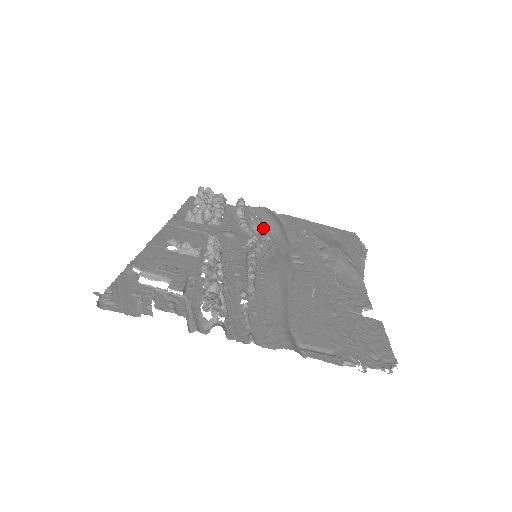
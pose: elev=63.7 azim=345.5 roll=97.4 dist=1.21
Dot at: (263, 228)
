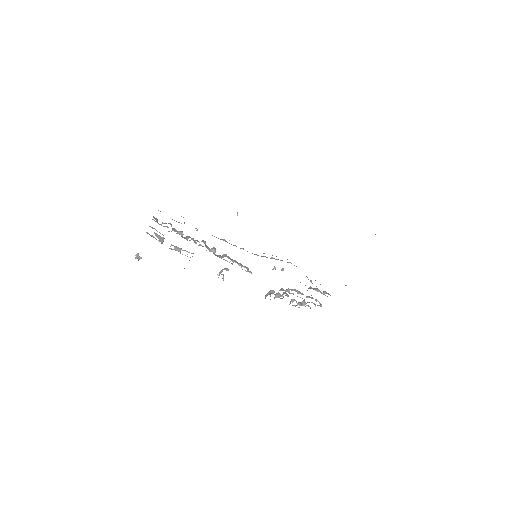
Dot at: occluded
